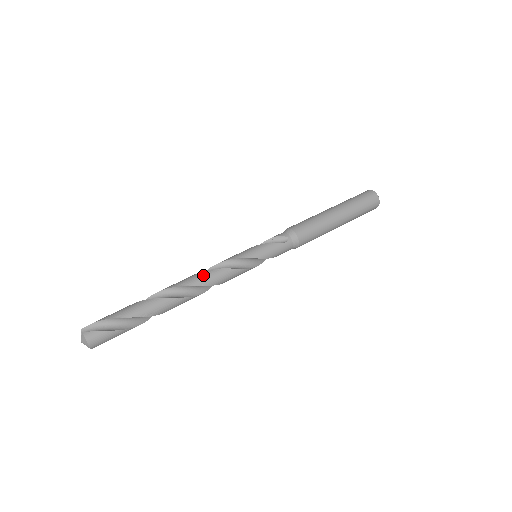
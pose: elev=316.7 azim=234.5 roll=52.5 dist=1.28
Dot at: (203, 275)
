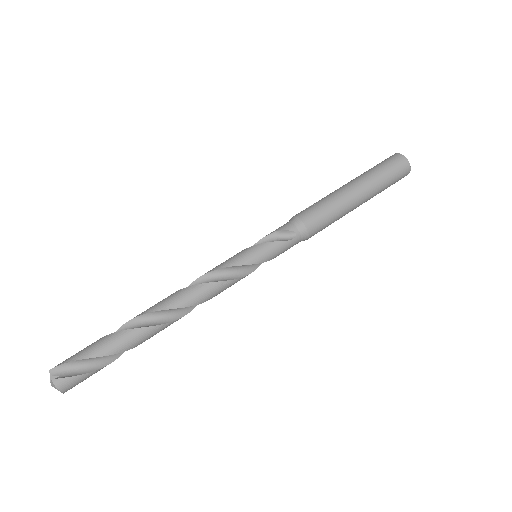
Dot at: (192, 293)
